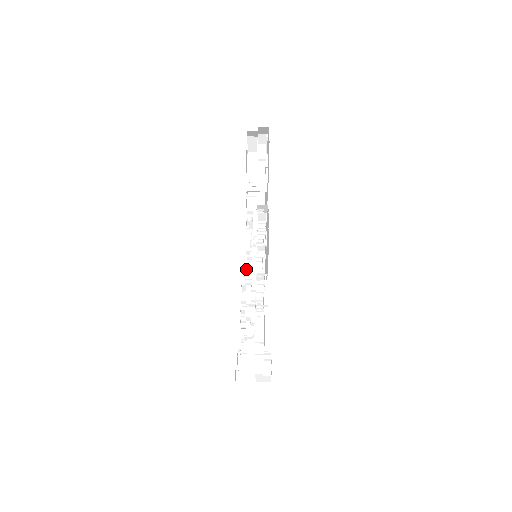
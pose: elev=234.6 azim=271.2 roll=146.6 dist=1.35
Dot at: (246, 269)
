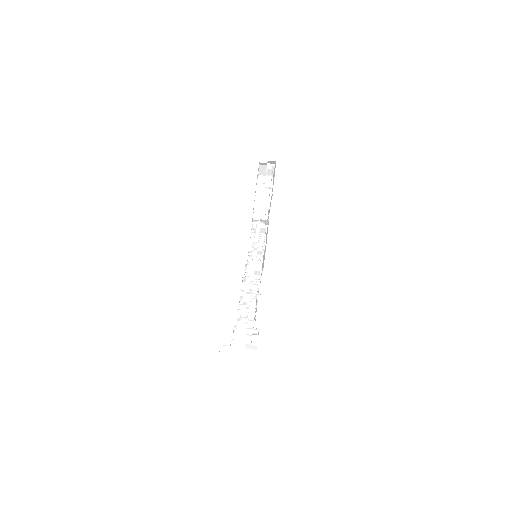
Dot at: (247, 264)
